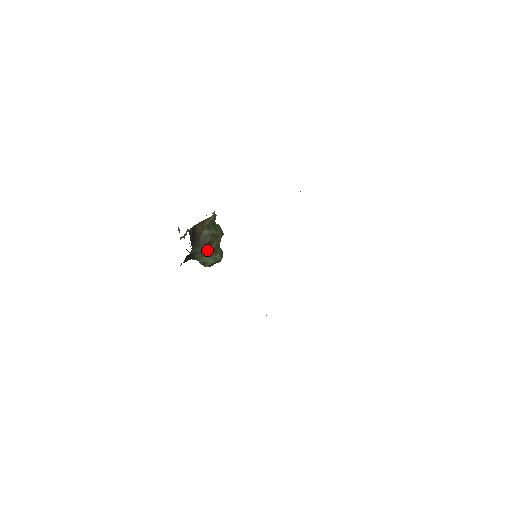
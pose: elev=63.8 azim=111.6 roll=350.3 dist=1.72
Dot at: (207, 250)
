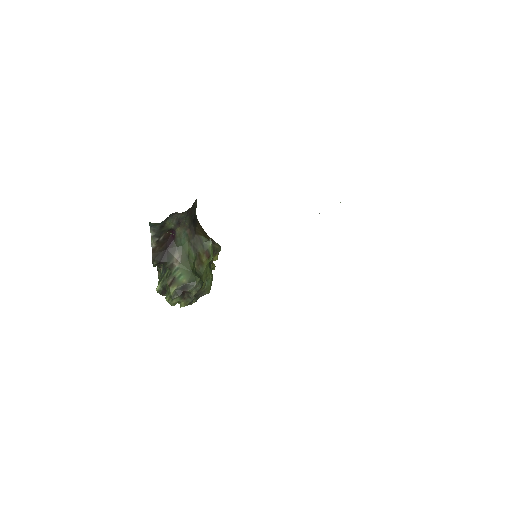
Dot at: (191, 260)
